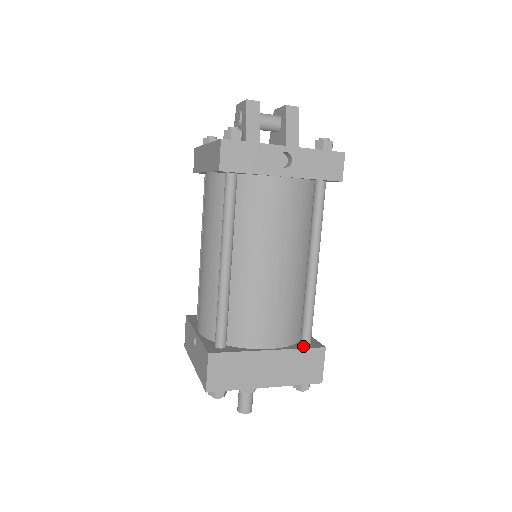
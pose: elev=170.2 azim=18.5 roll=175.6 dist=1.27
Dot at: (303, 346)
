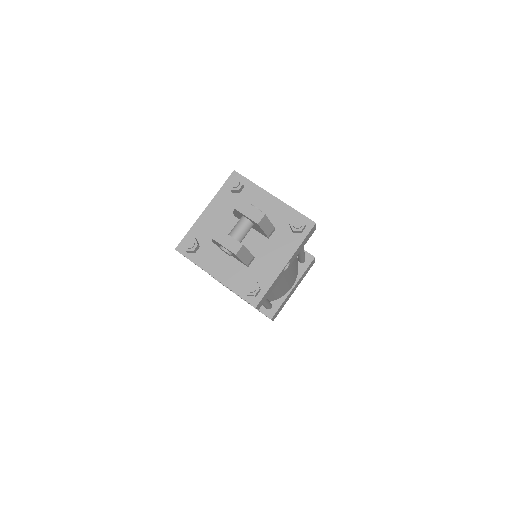
Dot at: (304, 267)
